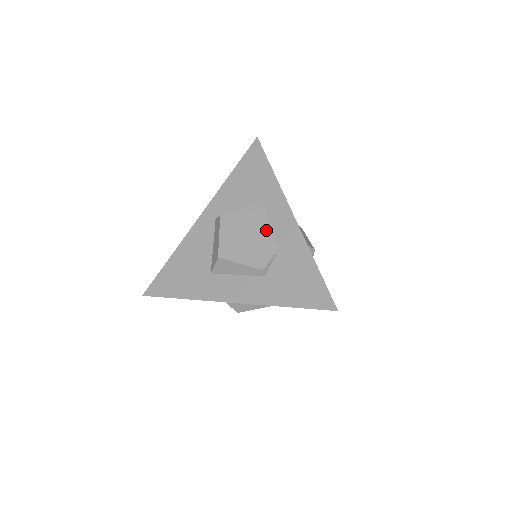
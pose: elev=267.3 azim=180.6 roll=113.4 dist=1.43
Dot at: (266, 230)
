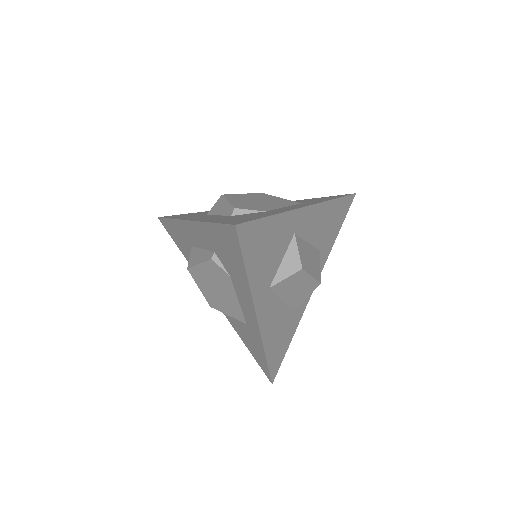
Dot at: (277, 206)
